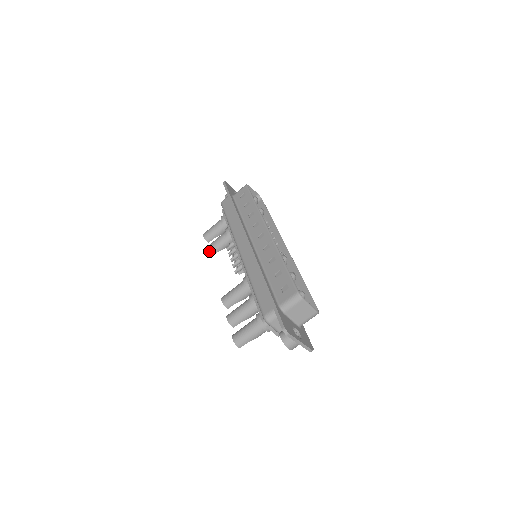
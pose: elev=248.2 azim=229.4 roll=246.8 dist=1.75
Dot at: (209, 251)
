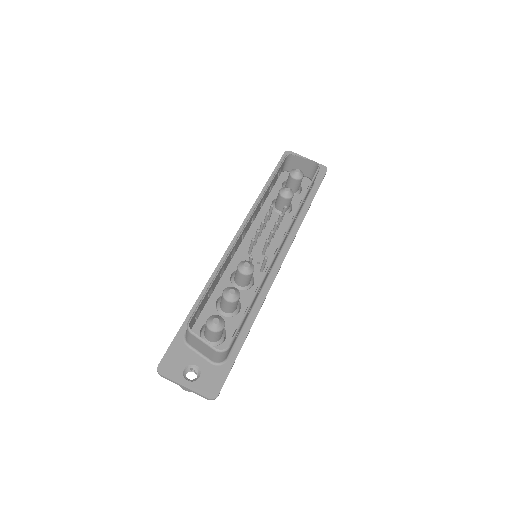
Dot at: occluded
